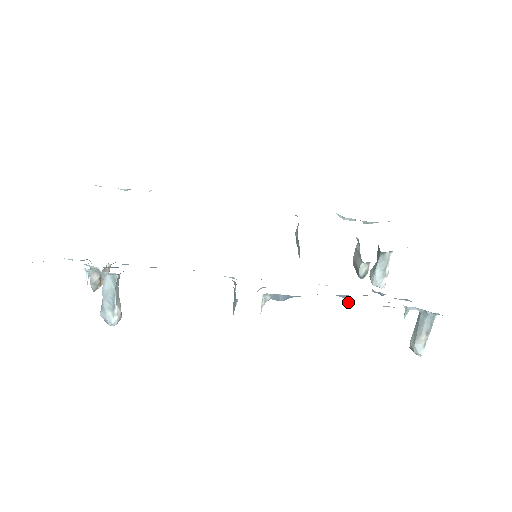
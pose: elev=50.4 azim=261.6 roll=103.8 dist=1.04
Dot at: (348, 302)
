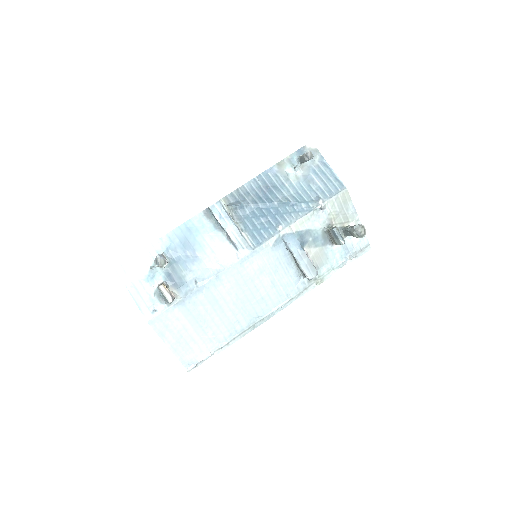
Dot at: (258, 180)
